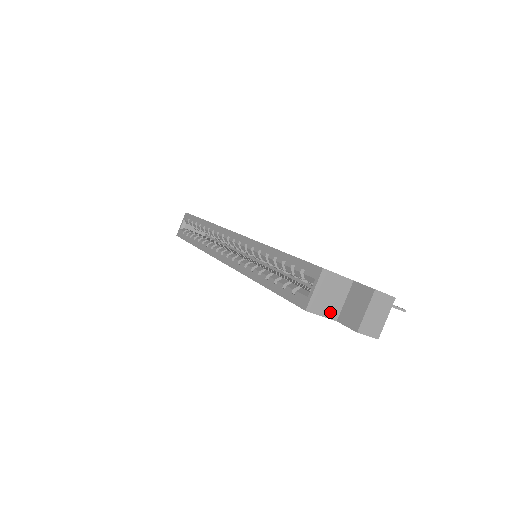
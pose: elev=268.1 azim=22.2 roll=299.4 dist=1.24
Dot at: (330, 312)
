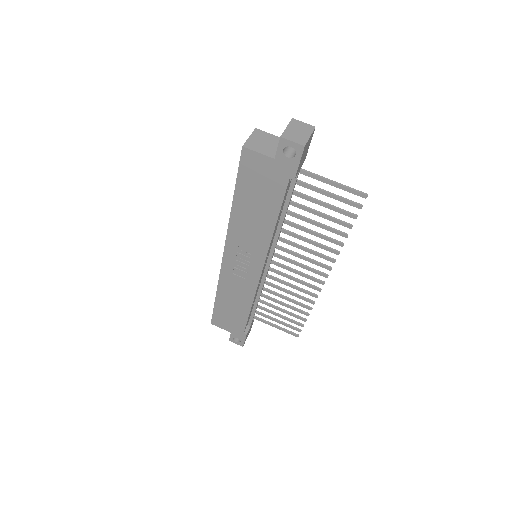
Dot at: (267, 152)
